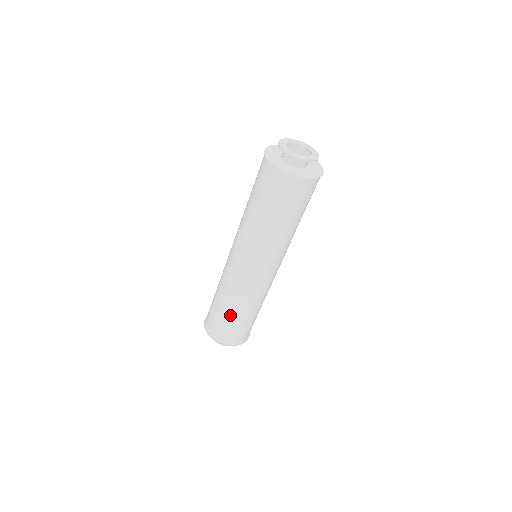
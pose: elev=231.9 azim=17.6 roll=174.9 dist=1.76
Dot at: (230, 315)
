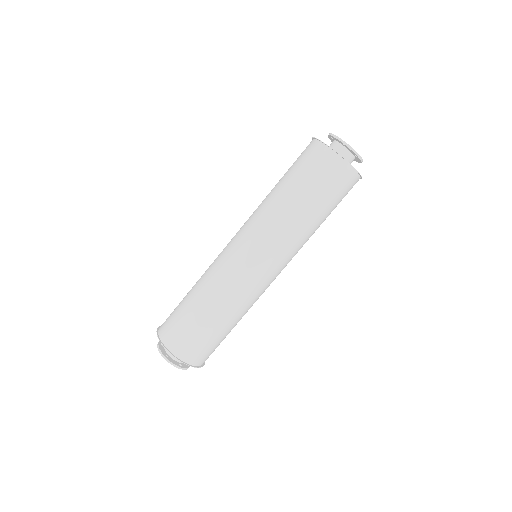
Dot at: (206, 317)
